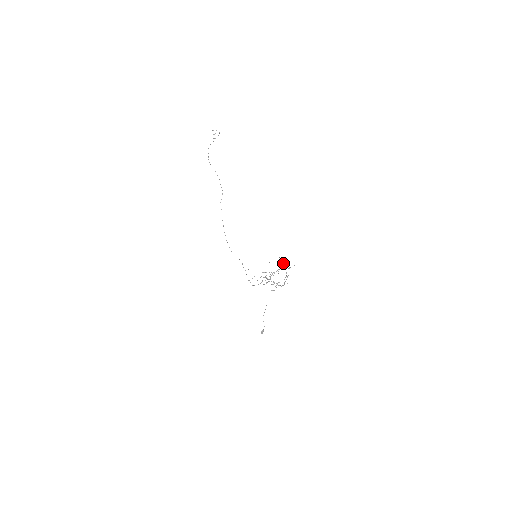
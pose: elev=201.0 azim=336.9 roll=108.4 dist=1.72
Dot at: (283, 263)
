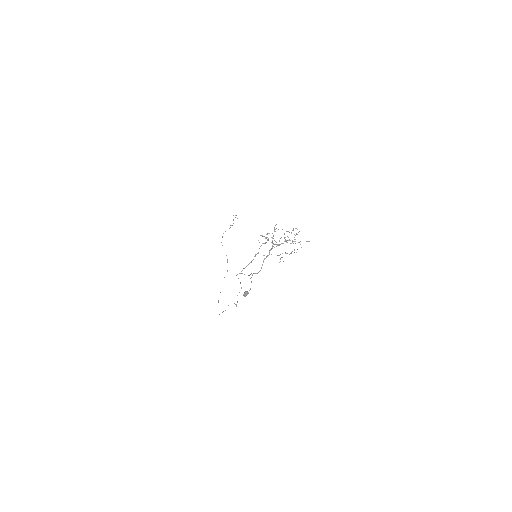
Dot at: occluded
